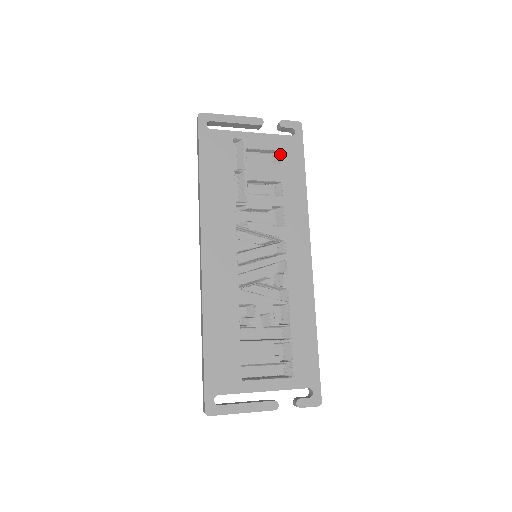
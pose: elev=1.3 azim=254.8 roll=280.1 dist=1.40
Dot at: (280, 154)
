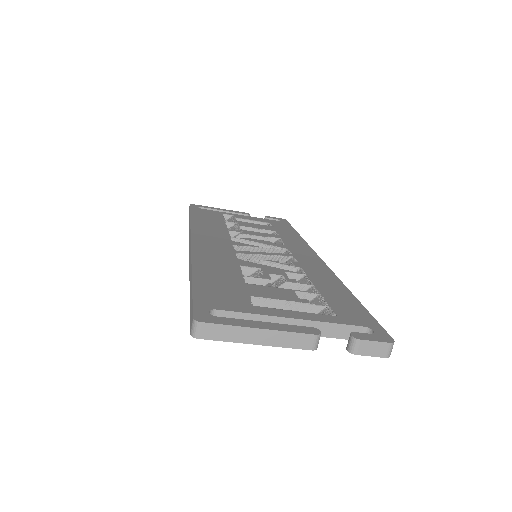
Dot at: (269, 224)
